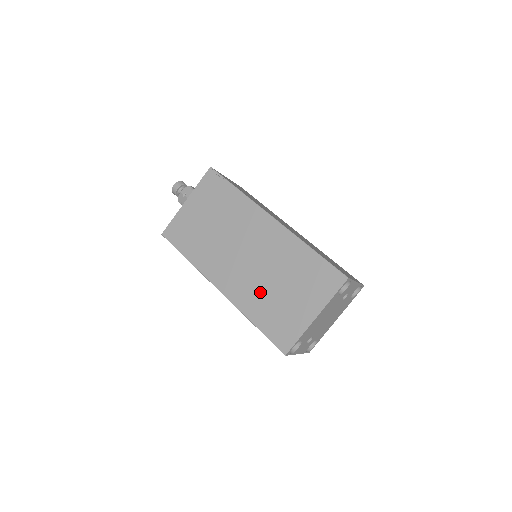
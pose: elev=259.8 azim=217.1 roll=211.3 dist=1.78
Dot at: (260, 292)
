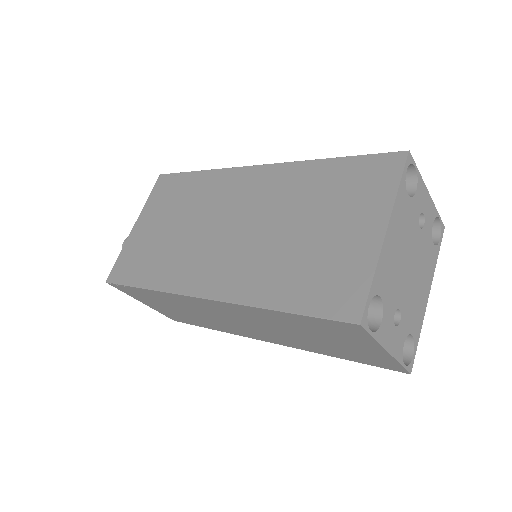
Dot at: (271, 258)
